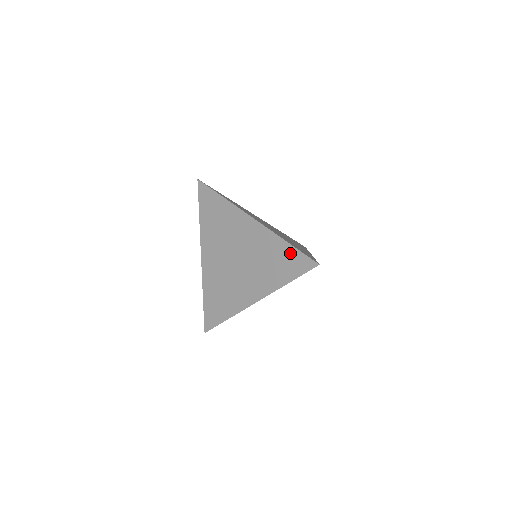
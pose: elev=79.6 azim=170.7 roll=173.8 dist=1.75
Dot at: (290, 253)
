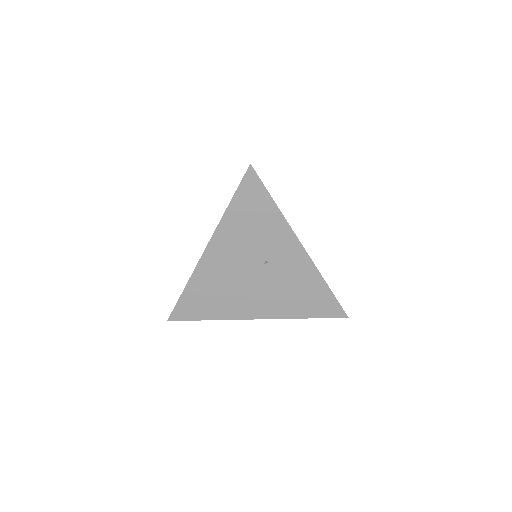
Dot at: (325, 296)
